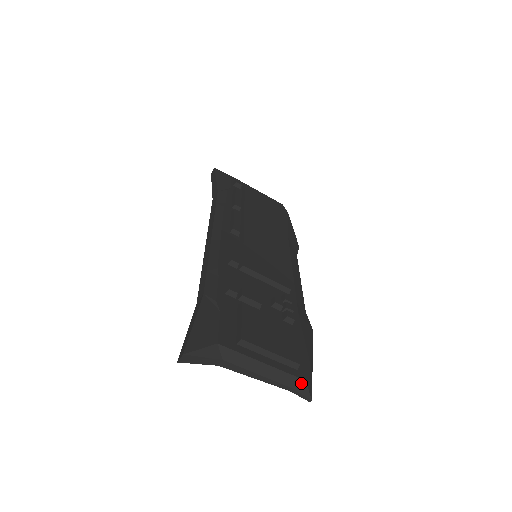
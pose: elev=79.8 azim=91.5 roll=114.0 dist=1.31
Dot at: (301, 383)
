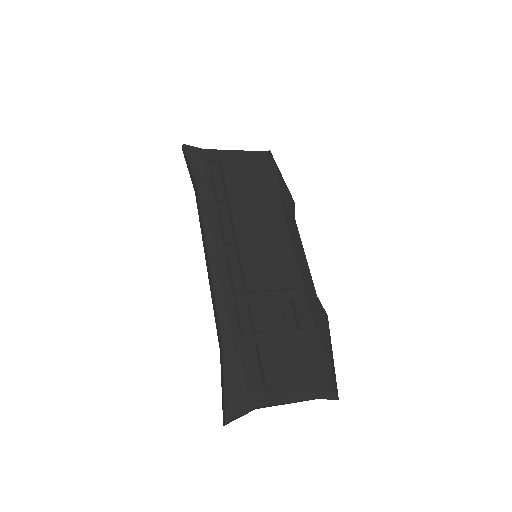
Dot at: (326, 392)
